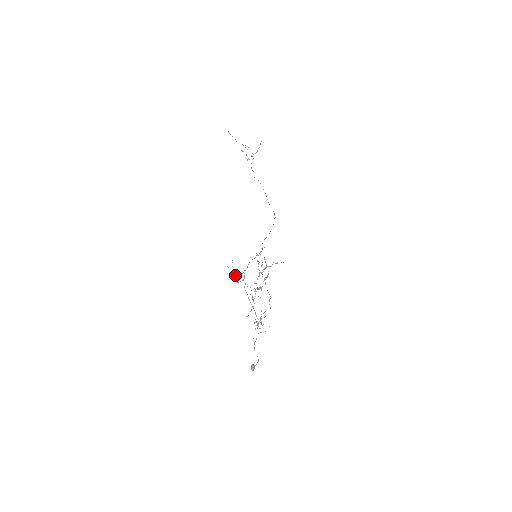
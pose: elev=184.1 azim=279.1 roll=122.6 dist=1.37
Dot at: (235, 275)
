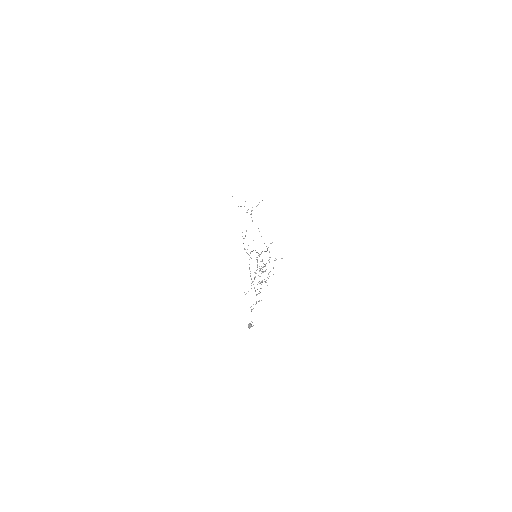
Dot at: (244, 248)
